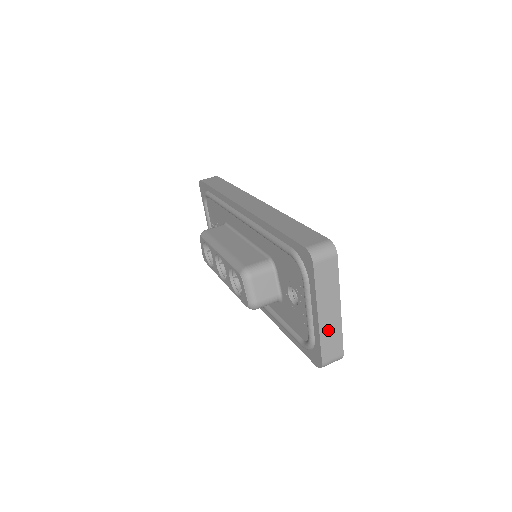
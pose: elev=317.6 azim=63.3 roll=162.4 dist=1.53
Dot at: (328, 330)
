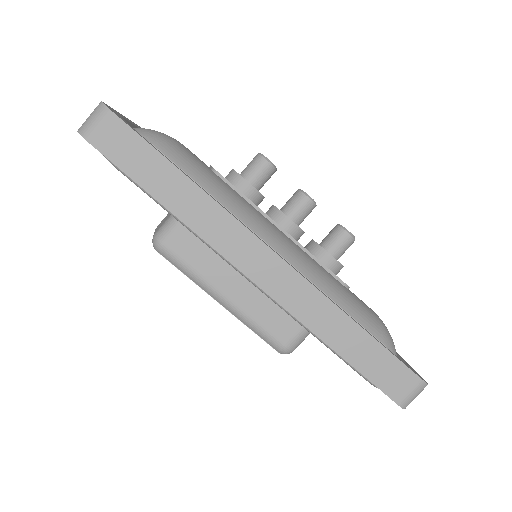
Dot at: occluded
